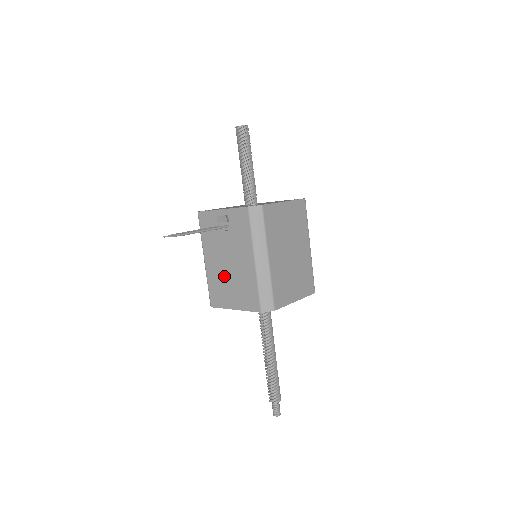
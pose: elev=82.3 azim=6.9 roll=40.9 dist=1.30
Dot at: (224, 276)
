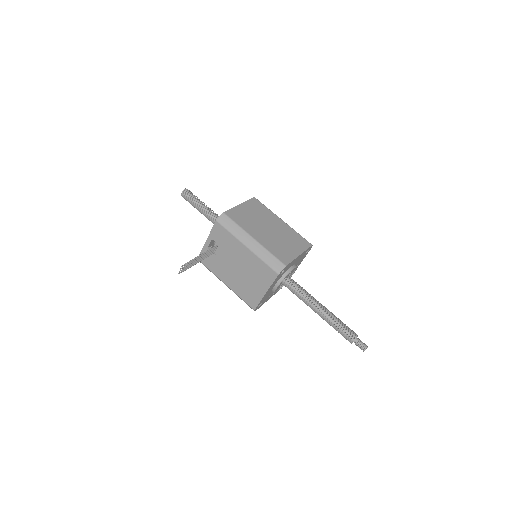
Dot at: (242, 279)
